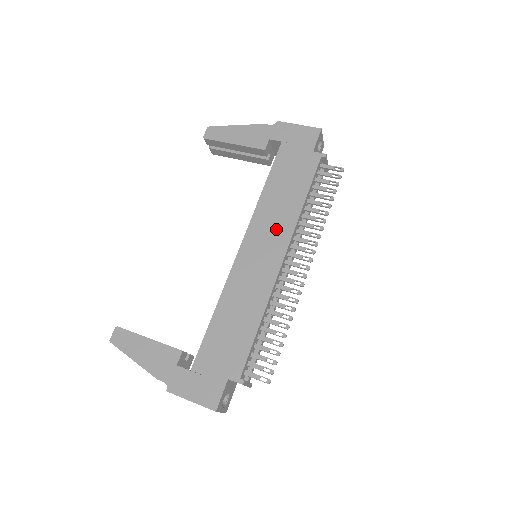
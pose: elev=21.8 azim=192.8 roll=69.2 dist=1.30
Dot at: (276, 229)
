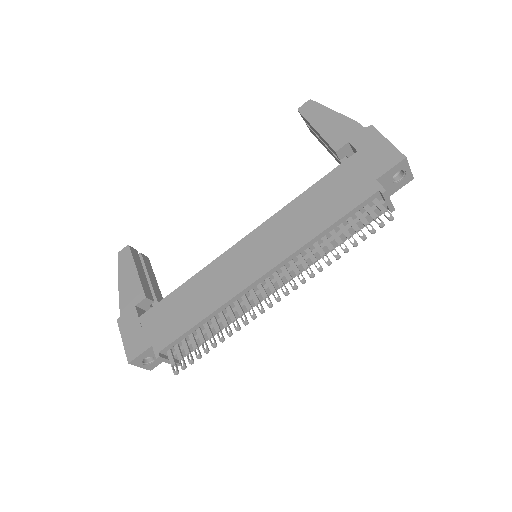
Dot at: (280, 242)
